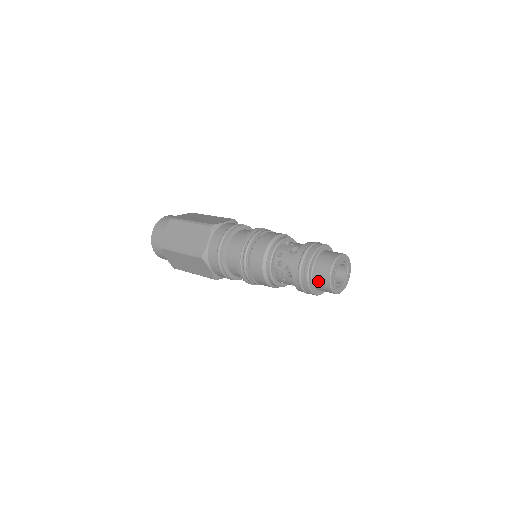
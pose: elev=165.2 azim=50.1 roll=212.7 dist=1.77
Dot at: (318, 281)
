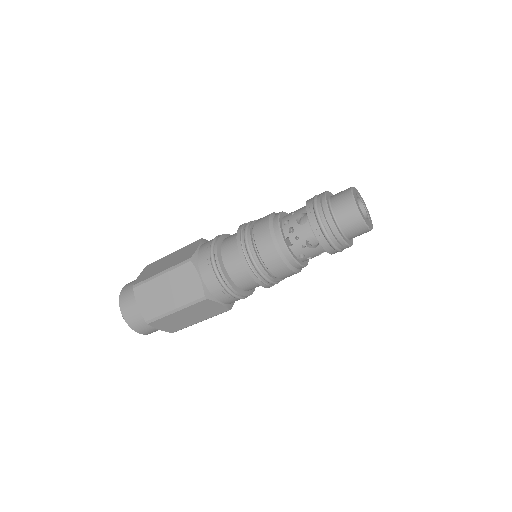
Dot at: (337, 193)
